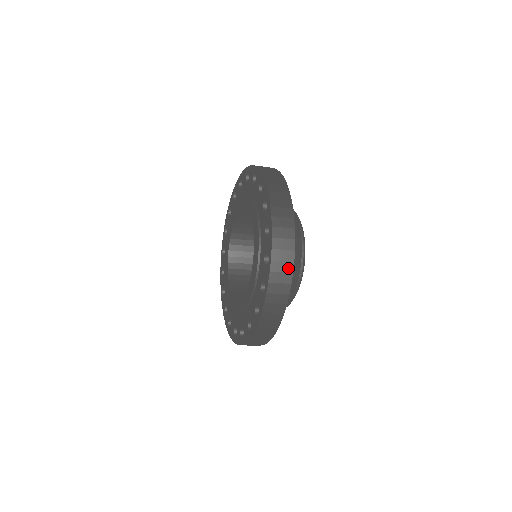
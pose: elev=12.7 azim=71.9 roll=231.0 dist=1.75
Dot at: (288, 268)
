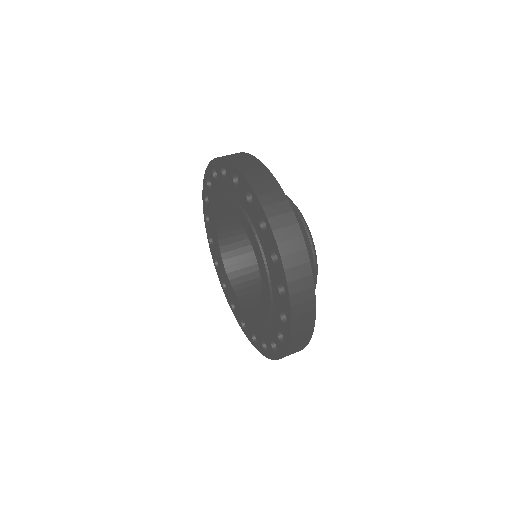
Dot at: (303, 258)
